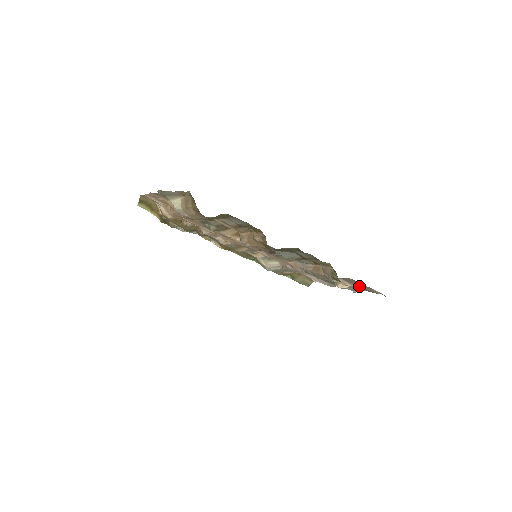
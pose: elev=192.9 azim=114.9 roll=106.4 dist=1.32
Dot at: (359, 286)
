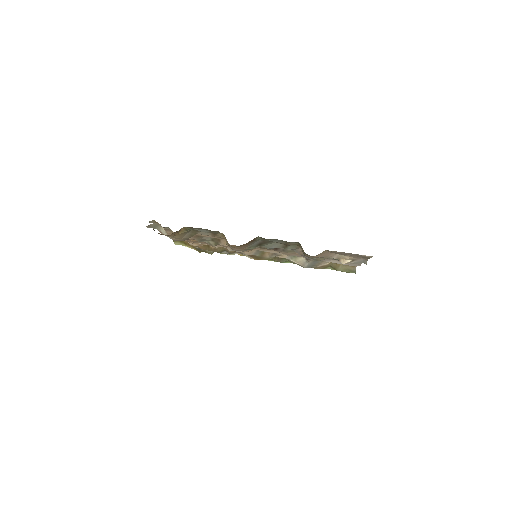
Dot at: (353, 256)
